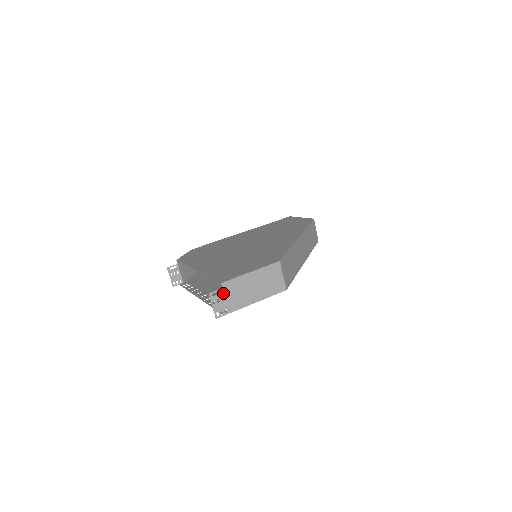
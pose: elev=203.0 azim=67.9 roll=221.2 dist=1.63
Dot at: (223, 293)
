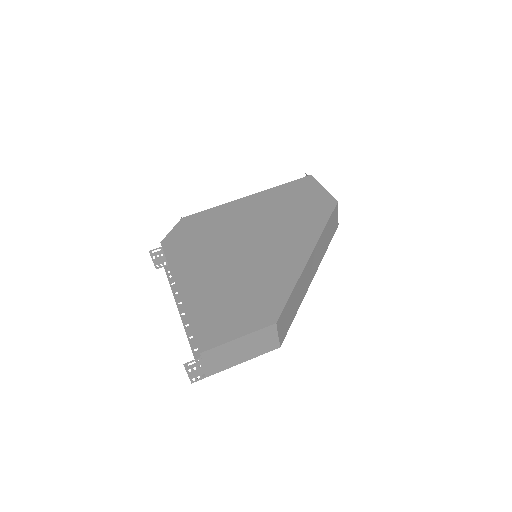
Dot at: (201, 361)
